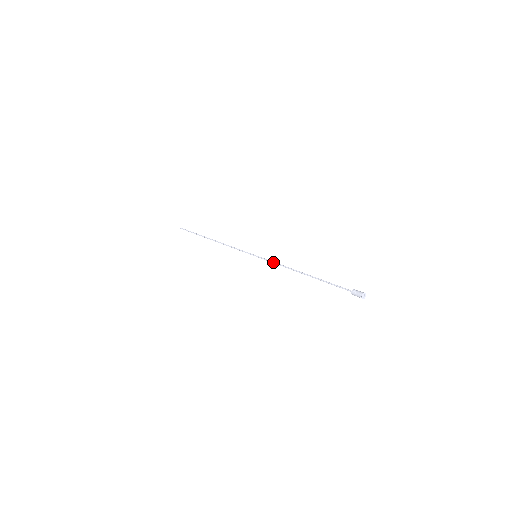
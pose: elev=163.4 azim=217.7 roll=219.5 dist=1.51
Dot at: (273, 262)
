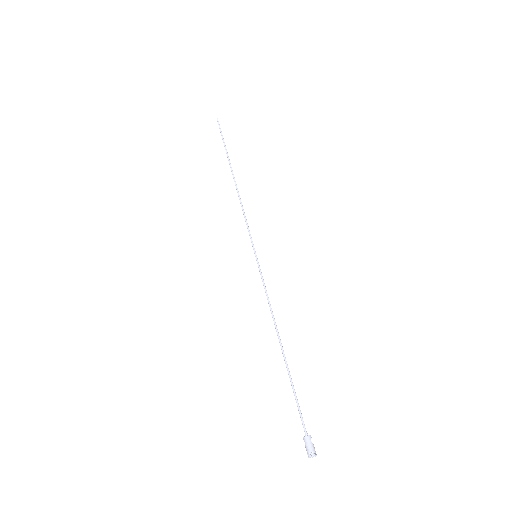
Dot at: occluded
